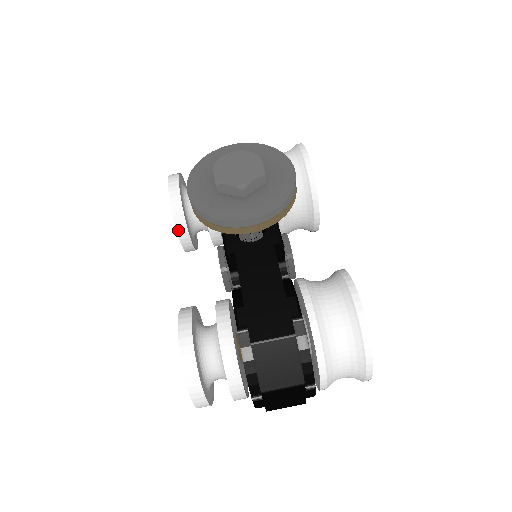
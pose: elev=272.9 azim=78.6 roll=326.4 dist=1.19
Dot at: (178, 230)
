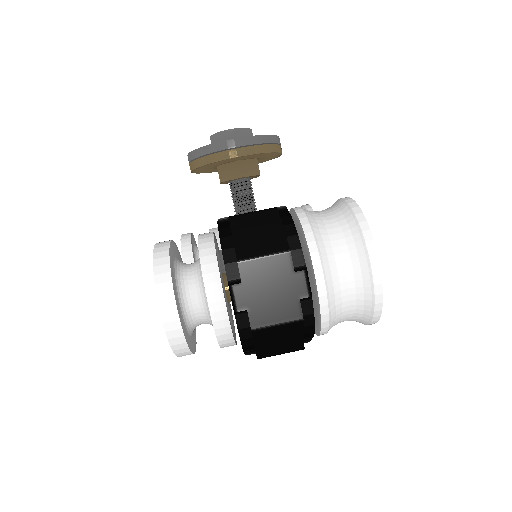
Dot at: (184, 260)
